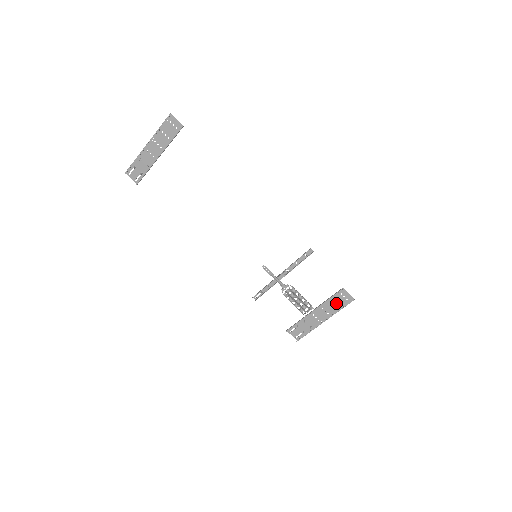
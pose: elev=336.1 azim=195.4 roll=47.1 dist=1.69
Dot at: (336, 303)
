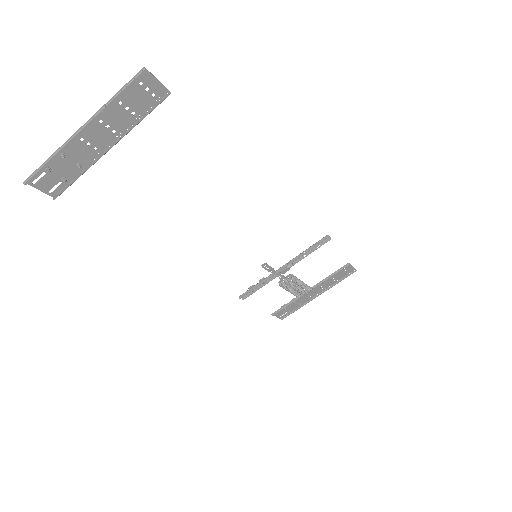
Dot at: (335, 277)
